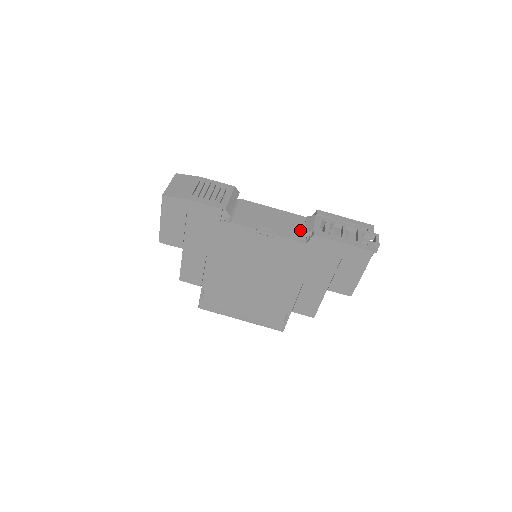
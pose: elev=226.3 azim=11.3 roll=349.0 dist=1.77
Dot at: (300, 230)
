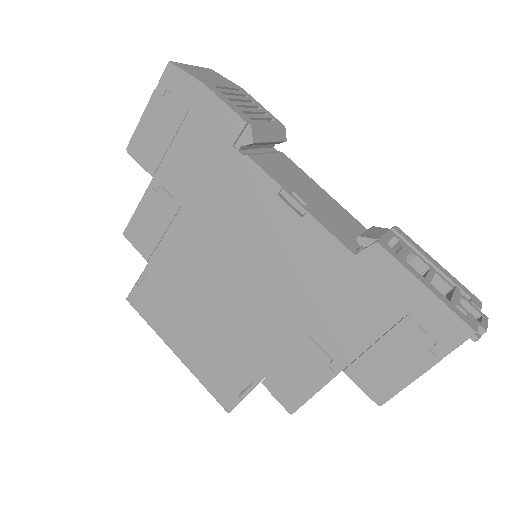
Dot at: (353, 236)
